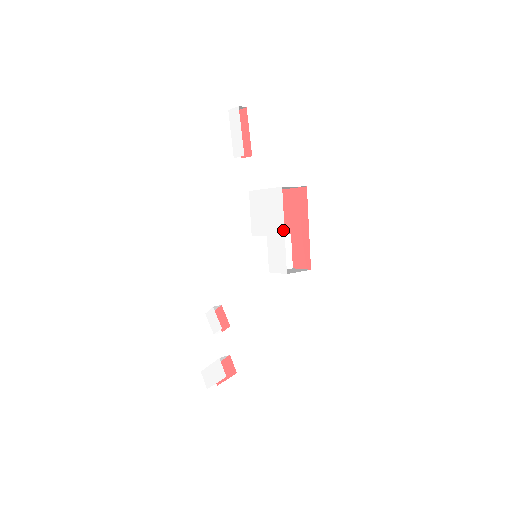
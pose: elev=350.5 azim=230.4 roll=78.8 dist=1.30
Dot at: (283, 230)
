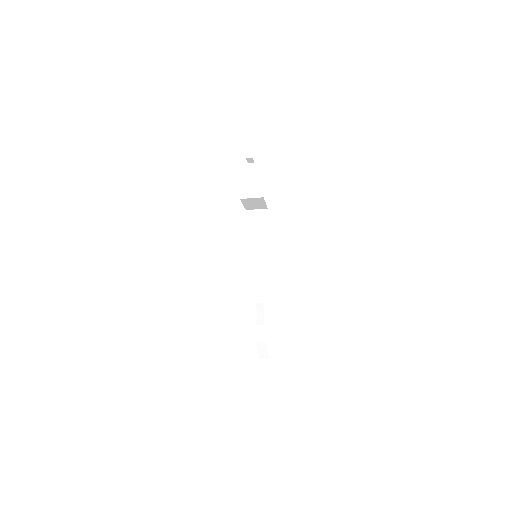
Dot at: occluded
